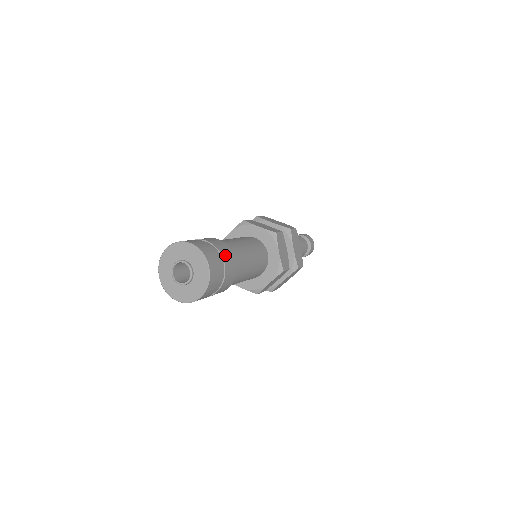
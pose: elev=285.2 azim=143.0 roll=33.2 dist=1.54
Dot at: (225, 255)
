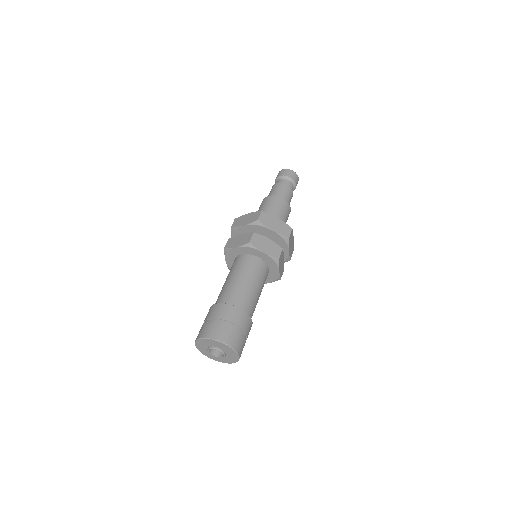
Dot at: (247, 329)
